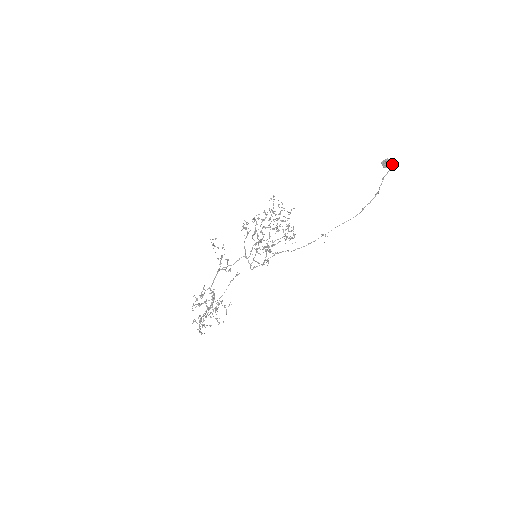
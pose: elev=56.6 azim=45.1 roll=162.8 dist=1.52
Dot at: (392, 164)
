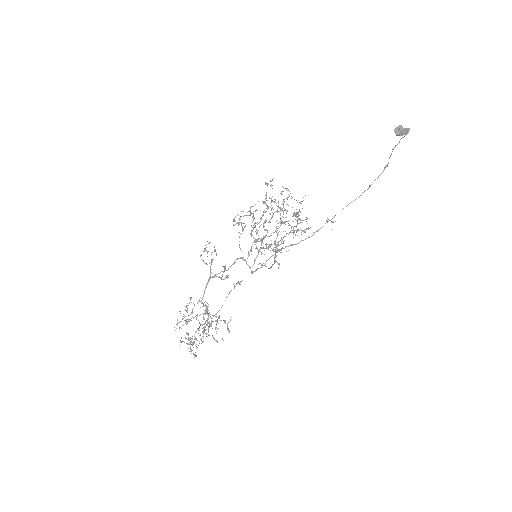
Dot at: (406, 131)
